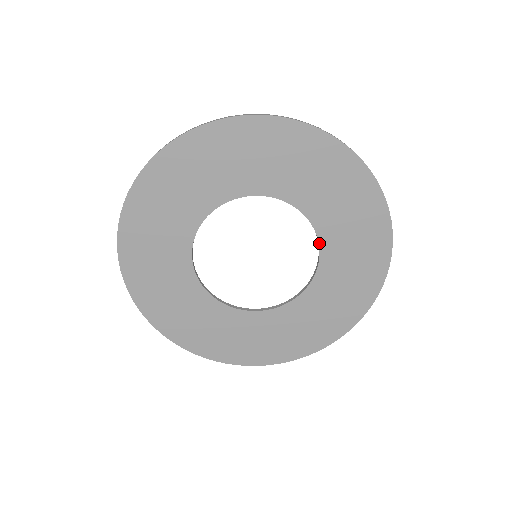
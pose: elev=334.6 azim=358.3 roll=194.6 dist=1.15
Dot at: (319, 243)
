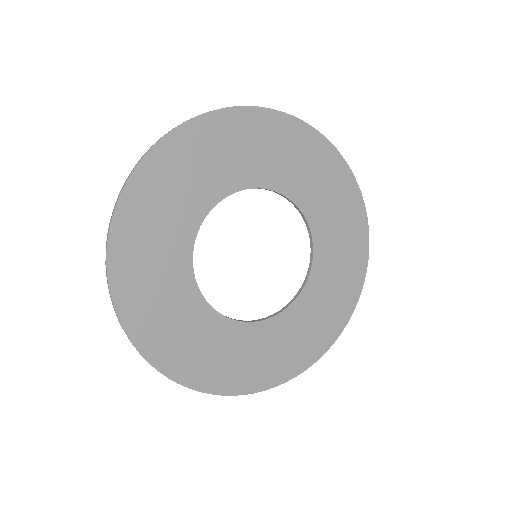
Dot at: (313, 261)
